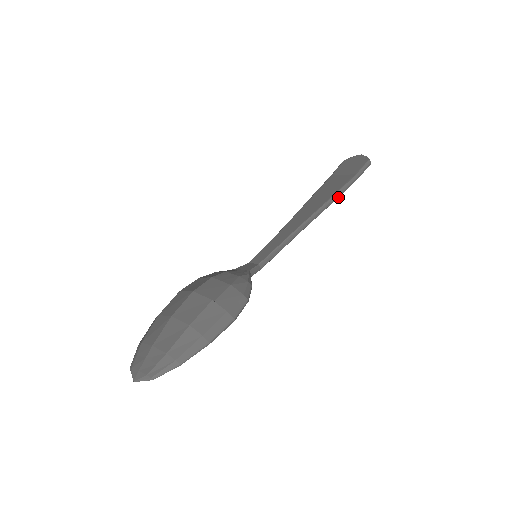
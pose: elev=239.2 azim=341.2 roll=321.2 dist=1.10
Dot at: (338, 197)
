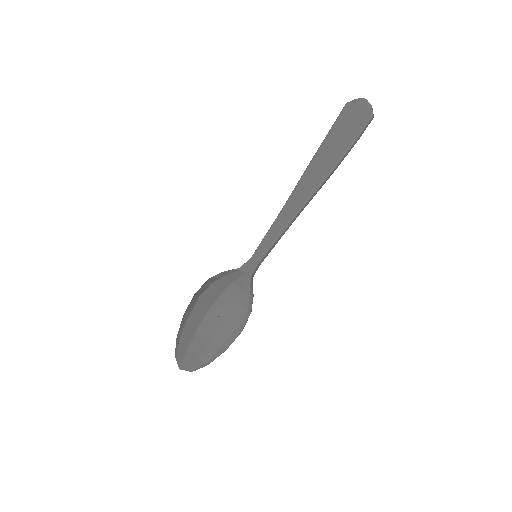
Dot at: (333, 172)
